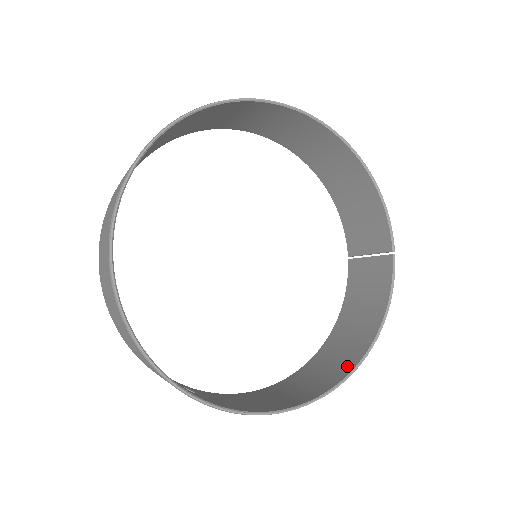
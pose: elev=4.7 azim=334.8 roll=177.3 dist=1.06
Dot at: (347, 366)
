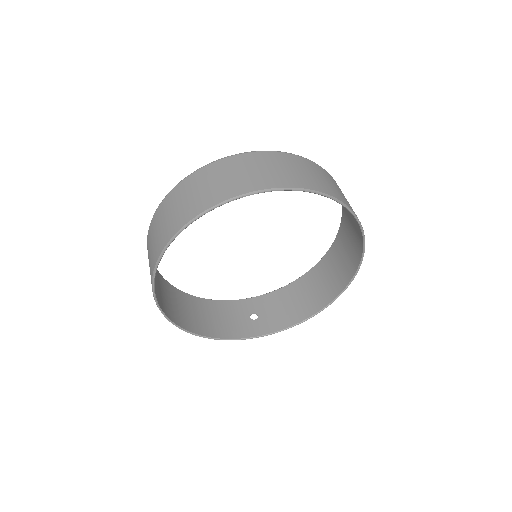
Dot at: (344, 280)
